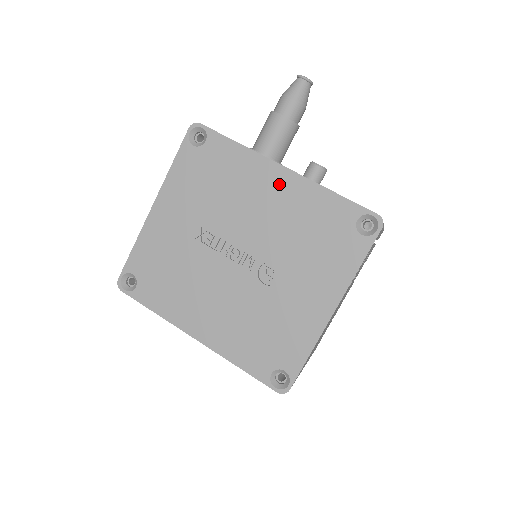
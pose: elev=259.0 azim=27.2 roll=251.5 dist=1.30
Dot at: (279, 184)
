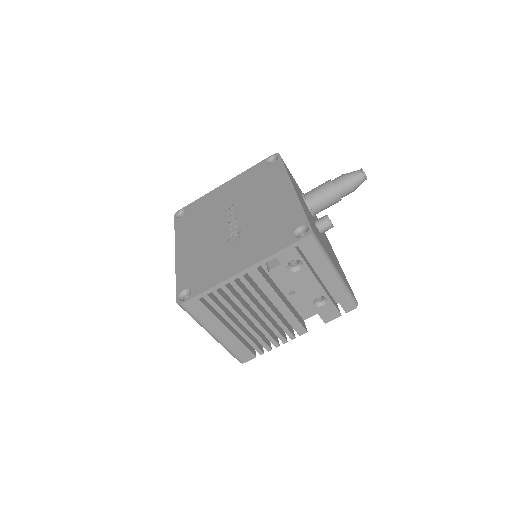
Dot at: (283, 194)
